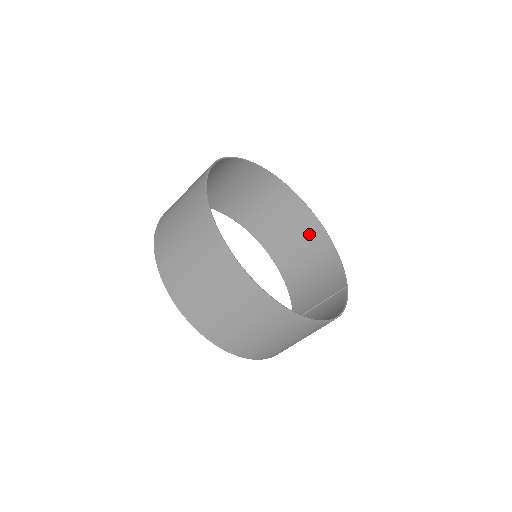
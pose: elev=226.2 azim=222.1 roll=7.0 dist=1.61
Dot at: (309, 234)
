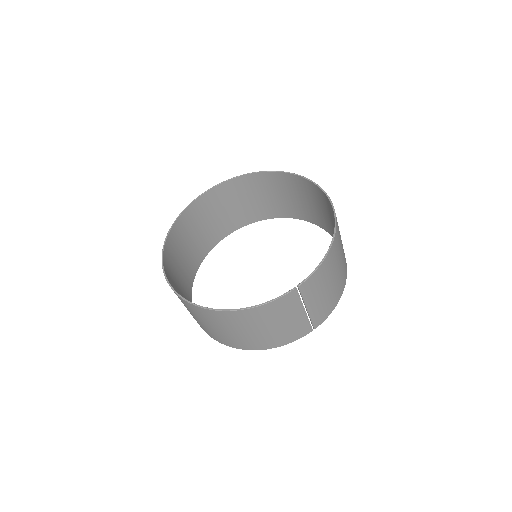
Dot at: occluded
